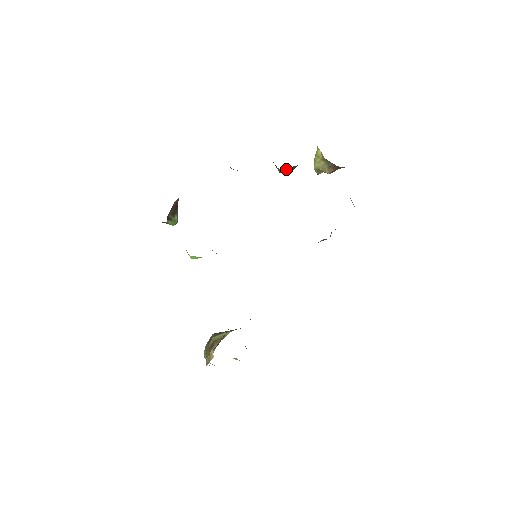
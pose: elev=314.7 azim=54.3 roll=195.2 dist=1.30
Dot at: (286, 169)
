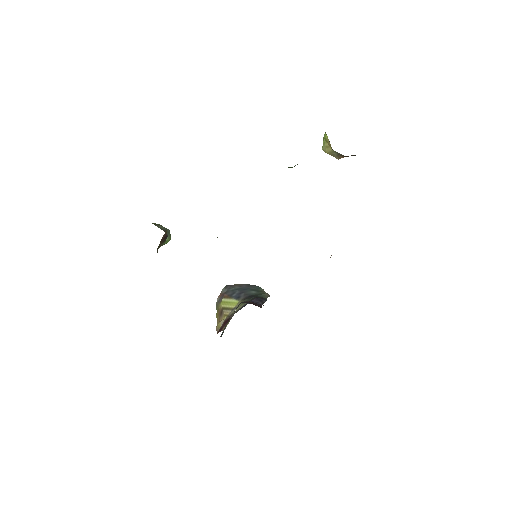
Dot at: occluded
